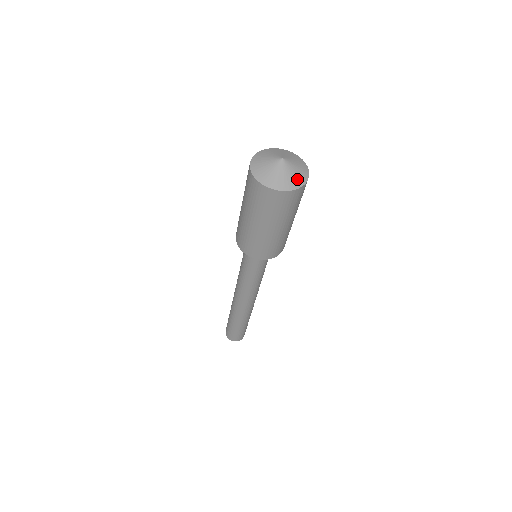
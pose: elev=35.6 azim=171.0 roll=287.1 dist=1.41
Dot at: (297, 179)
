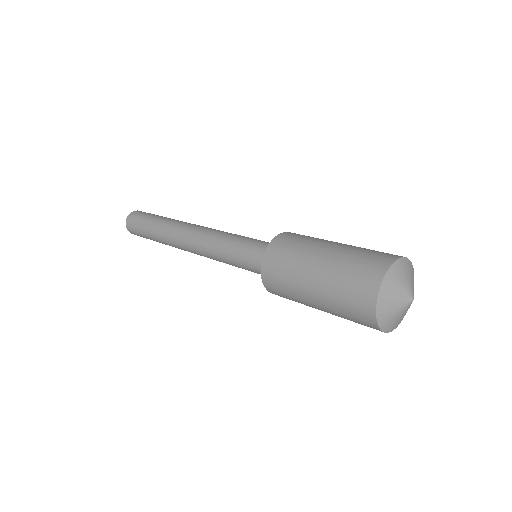
Dot at: occluded
